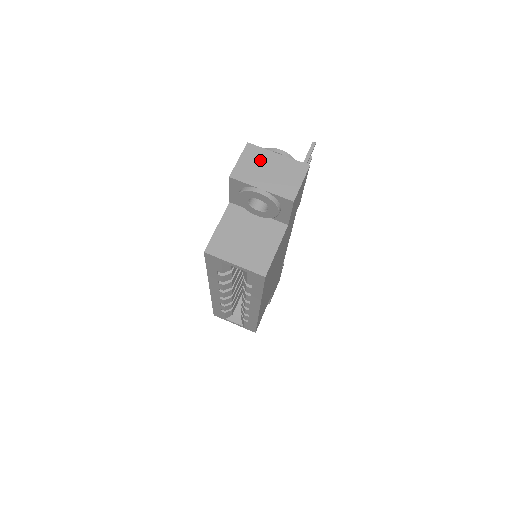
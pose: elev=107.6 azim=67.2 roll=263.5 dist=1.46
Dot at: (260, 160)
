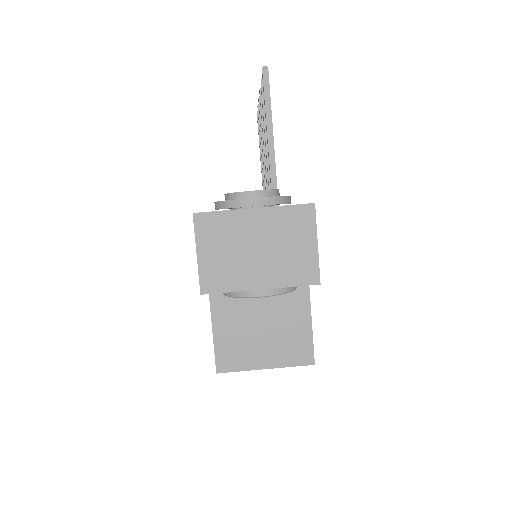
Dot at: (231, 237)
